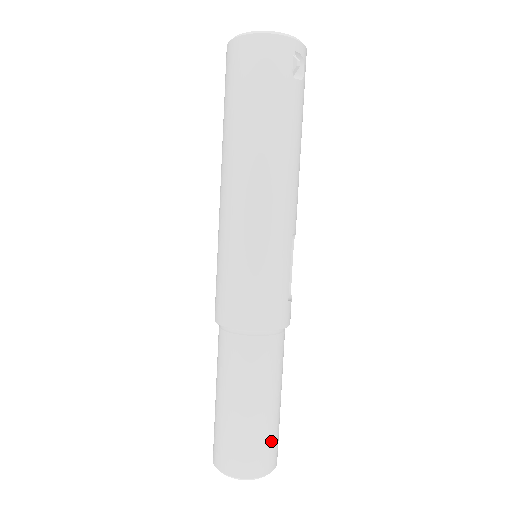
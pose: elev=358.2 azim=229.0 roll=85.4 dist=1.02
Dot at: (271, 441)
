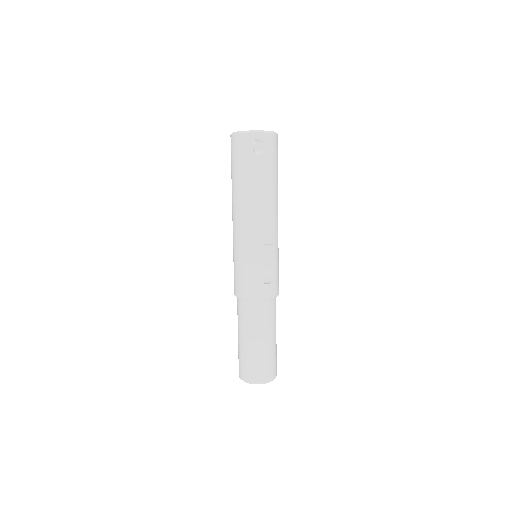
Dot at: (260, 364)
